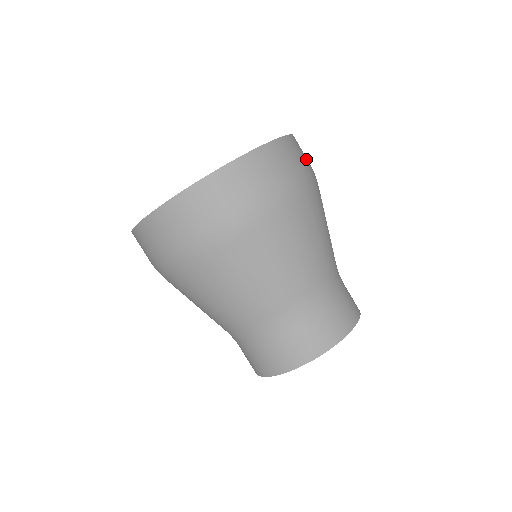
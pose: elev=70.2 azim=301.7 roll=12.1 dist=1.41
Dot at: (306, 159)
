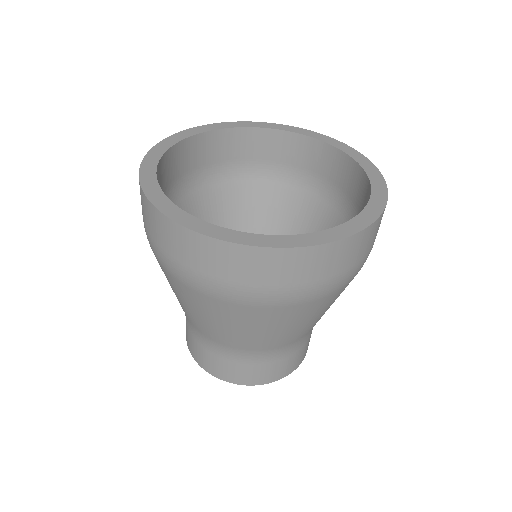
Dot at: occluded
